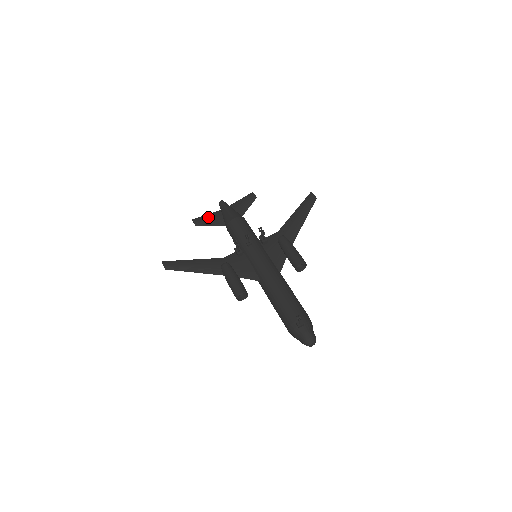
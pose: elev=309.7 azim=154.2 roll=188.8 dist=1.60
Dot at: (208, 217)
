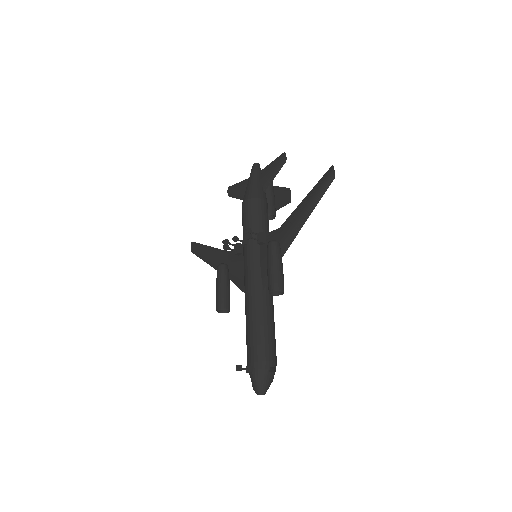
Dot at: (239, 187)
